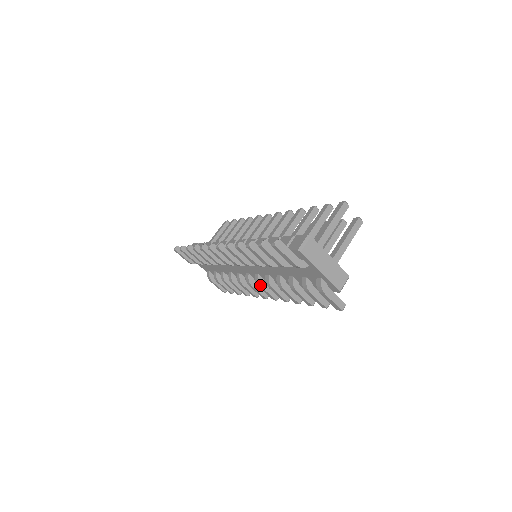
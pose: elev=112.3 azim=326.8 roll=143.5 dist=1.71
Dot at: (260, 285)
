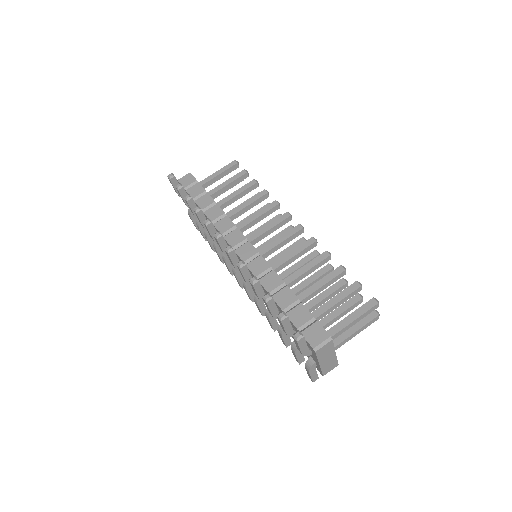
Dot at: (246, 289)
